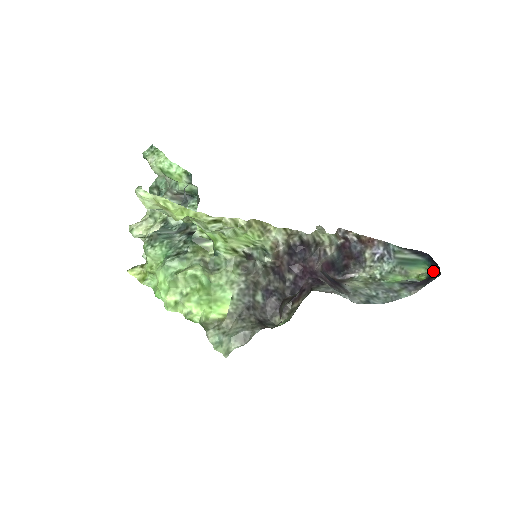
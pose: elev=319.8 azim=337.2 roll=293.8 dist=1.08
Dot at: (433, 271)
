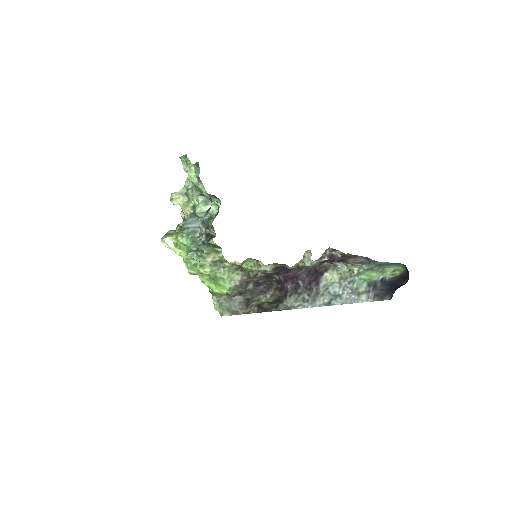
Dot at: (406, 273)
